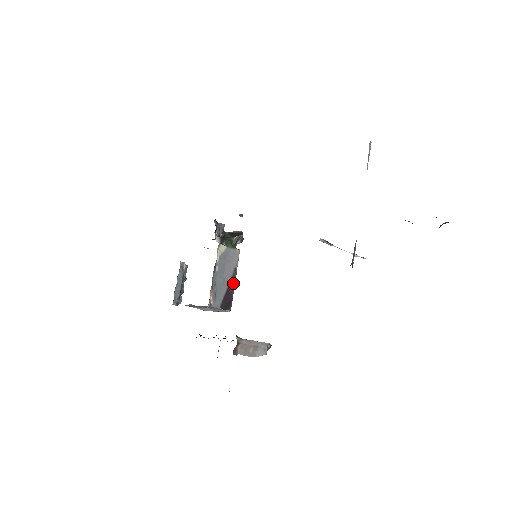
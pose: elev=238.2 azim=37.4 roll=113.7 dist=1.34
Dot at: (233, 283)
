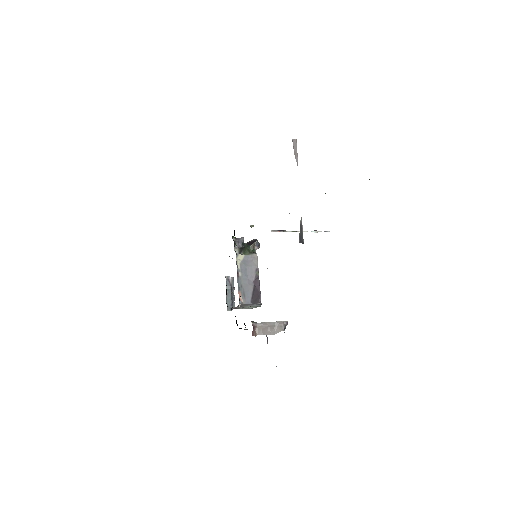
Dot at: (258, 281)
